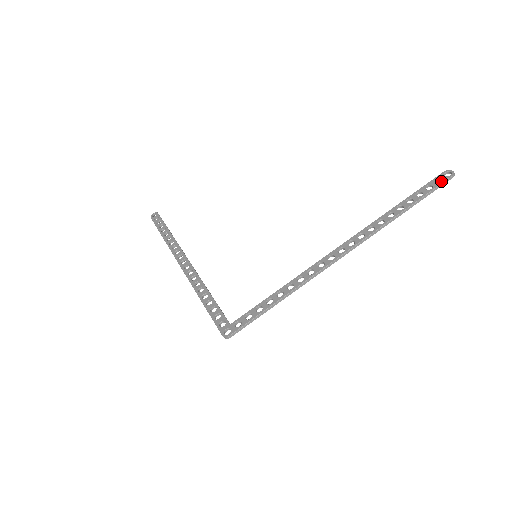
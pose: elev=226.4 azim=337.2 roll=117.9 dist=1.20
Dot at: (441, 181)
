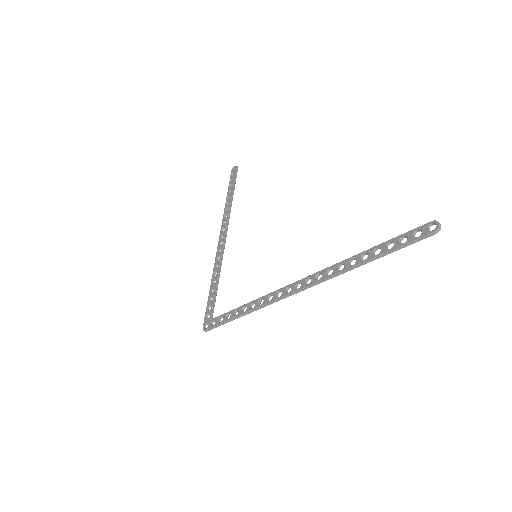
Dot at: occluded
